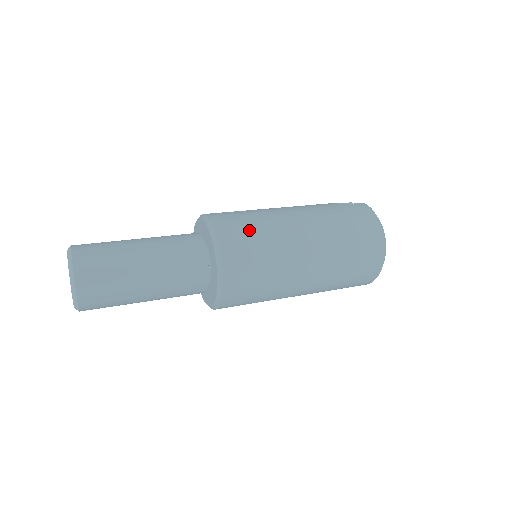
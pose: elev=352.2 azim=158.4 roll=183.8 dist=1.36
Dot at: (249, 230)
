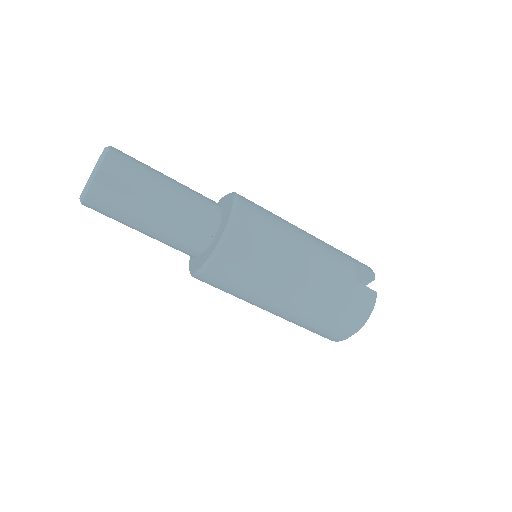
Dot at: (253, 259)
